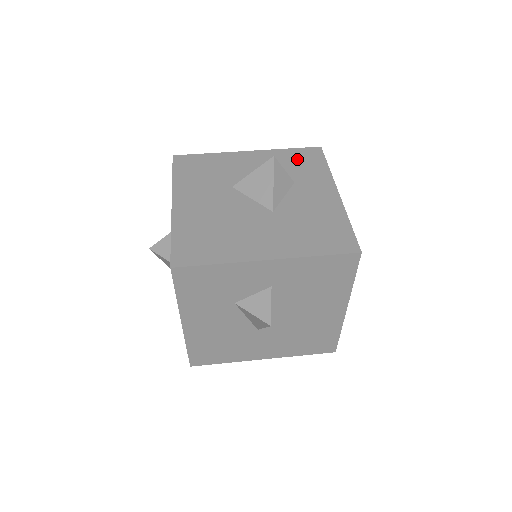
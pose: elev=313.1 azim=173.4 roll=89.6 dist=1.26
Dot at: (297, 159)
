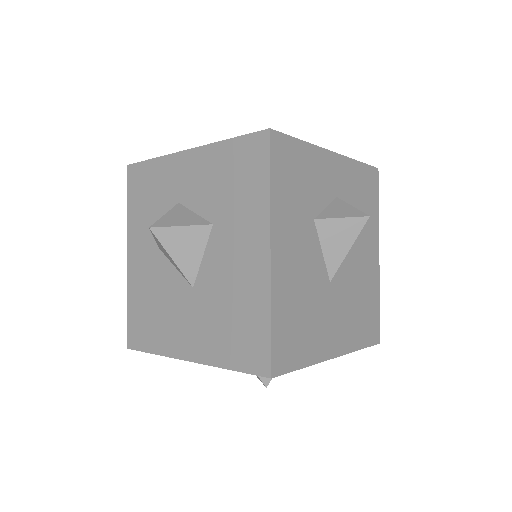
Dot at: occluded
